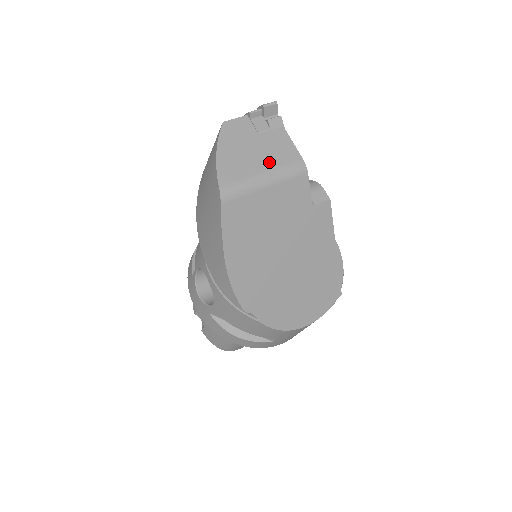
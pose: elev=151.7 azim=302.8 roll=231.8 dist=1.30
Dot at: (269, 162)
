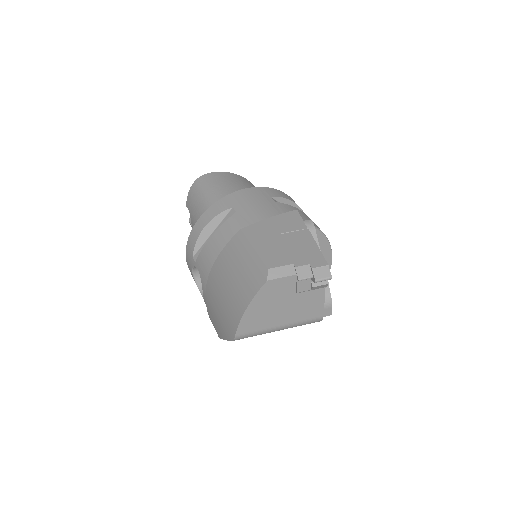
Dot at: (291, 318)
